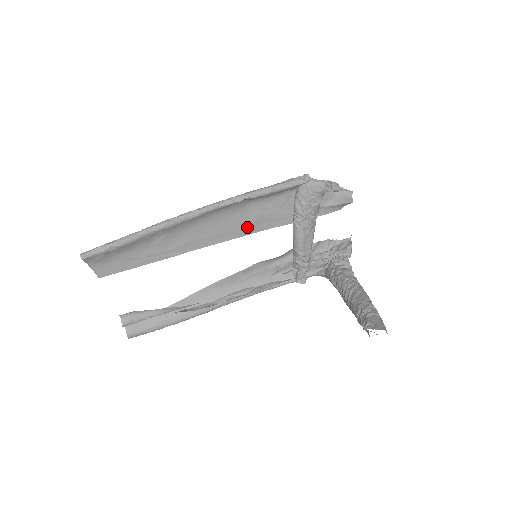
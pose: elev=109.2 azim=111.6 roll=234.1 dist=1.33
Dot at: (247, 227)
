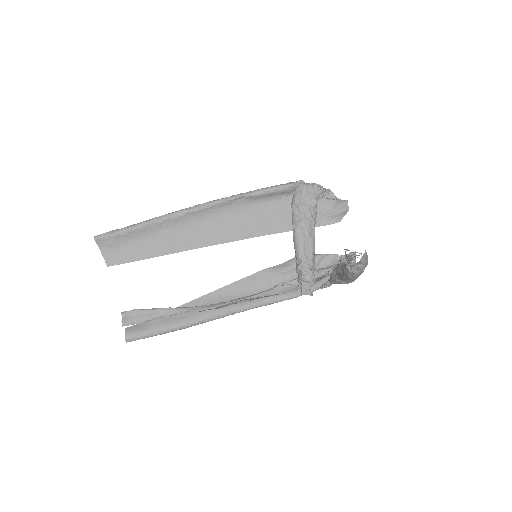
Dot at: (248, 230)
